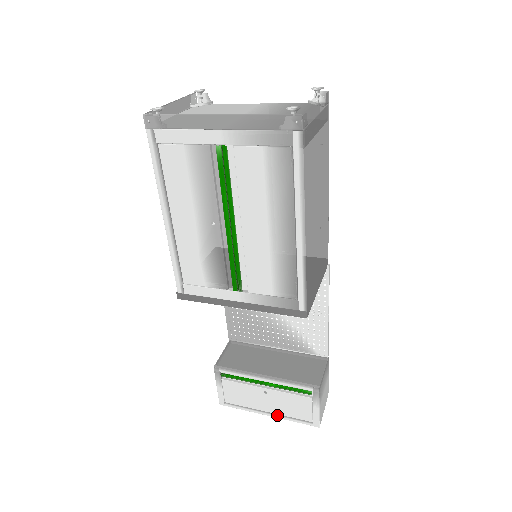
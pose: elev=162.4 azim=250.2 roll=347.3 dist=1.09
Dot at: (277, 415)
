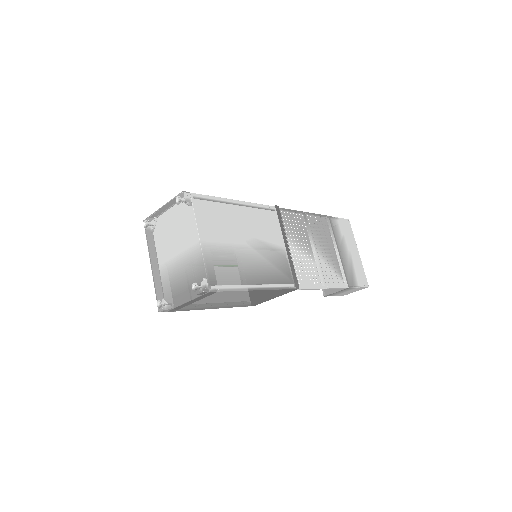
Dot at: occluded
